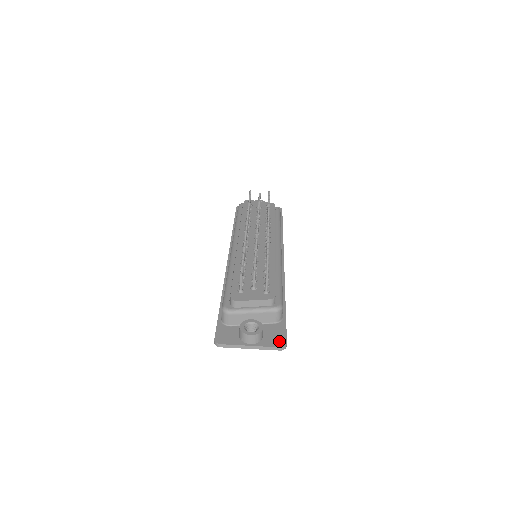
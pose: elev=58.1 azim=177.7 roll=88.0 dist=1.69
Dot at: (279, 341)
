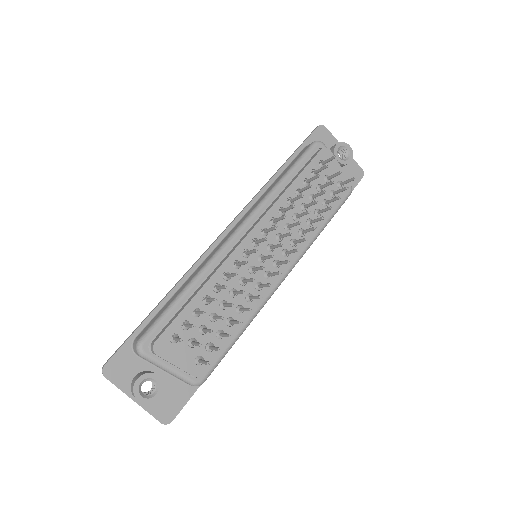
Dot at: (167, 413)
